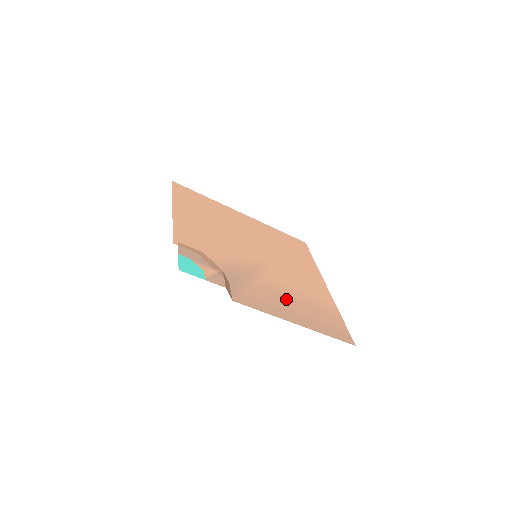
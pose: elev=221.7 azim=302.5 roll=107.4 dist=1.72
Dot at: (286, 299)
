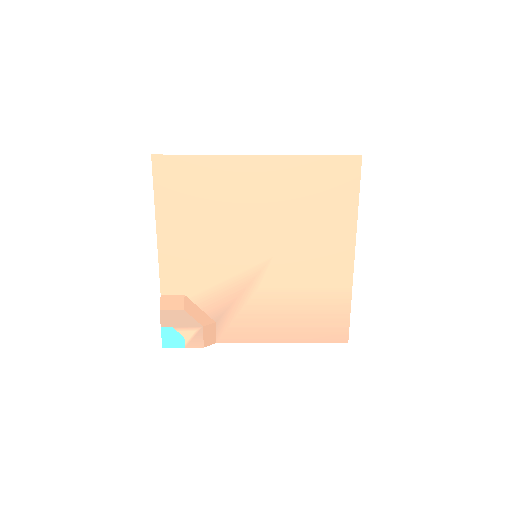
Dot at: (278, 312)
